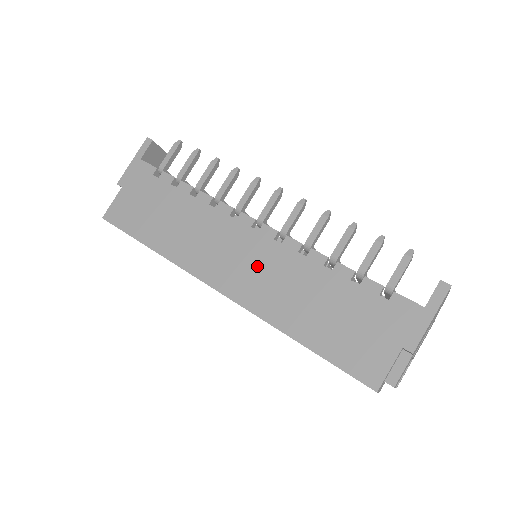
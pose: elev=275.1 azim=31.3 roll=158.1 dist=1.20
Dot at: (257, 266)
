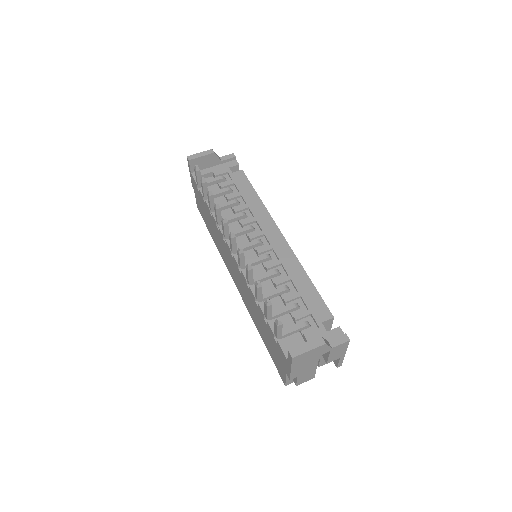
Dot at: (239, 281)
